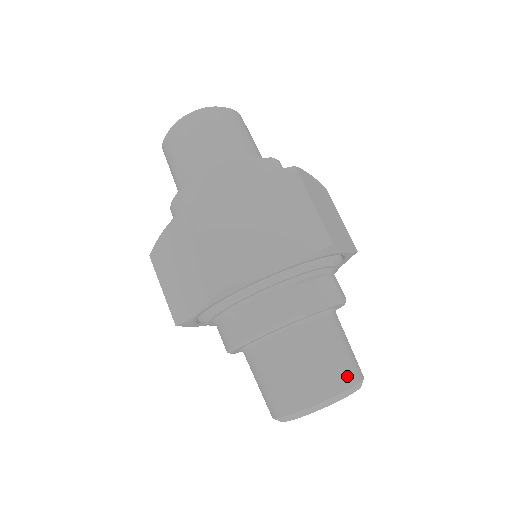
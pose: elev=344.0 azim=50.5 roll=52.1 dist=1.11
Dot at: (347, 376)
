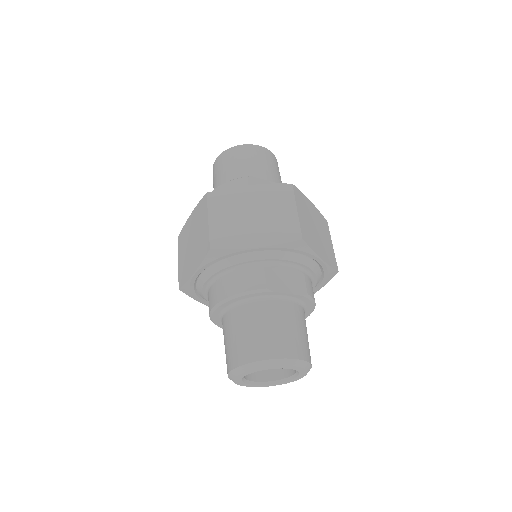
Dot at: (292, 349)
